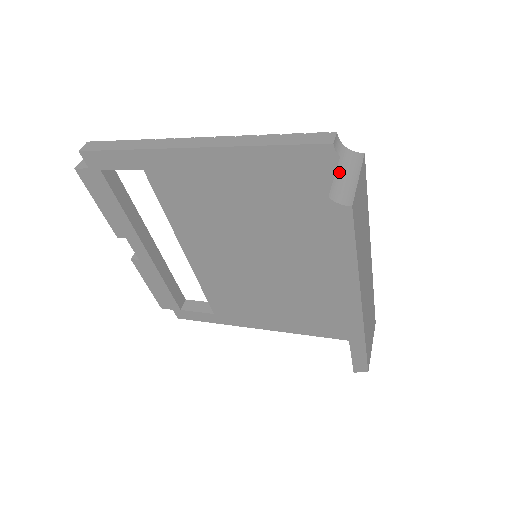
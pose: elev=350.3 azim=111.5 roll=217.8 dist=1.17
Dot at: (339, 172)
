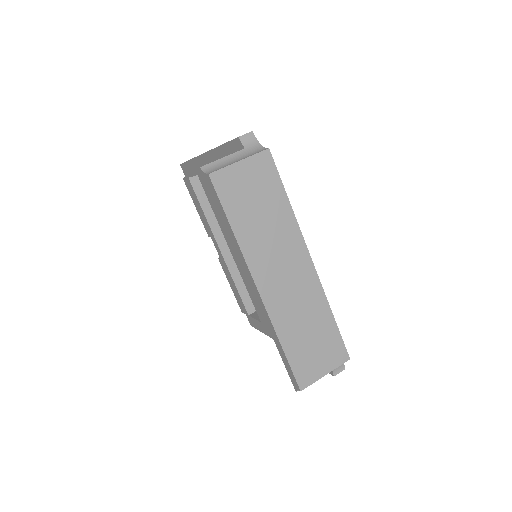
Dot at: (231, 157)
